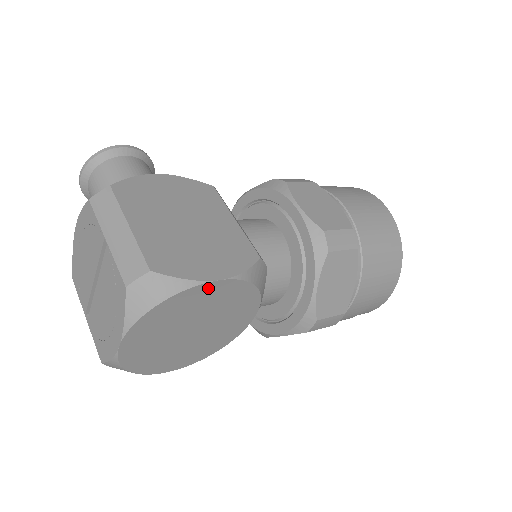
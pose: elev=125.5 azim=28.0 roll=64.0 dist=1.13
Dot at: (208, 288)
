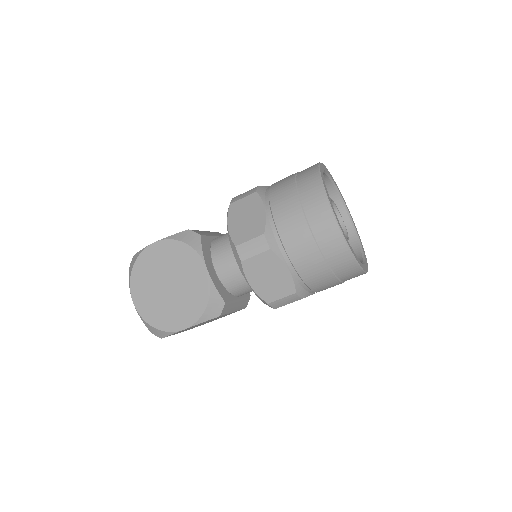
Dot at: (152, 250)
